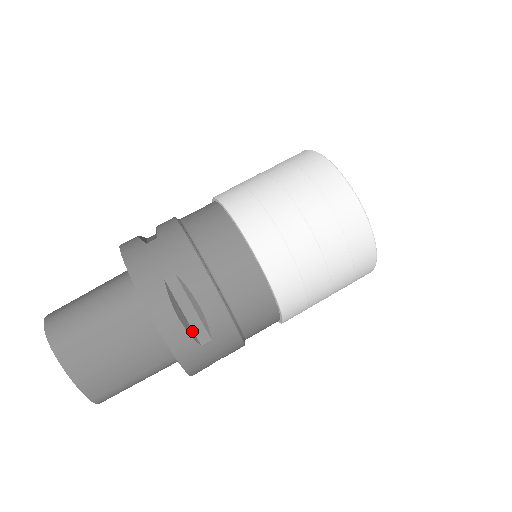
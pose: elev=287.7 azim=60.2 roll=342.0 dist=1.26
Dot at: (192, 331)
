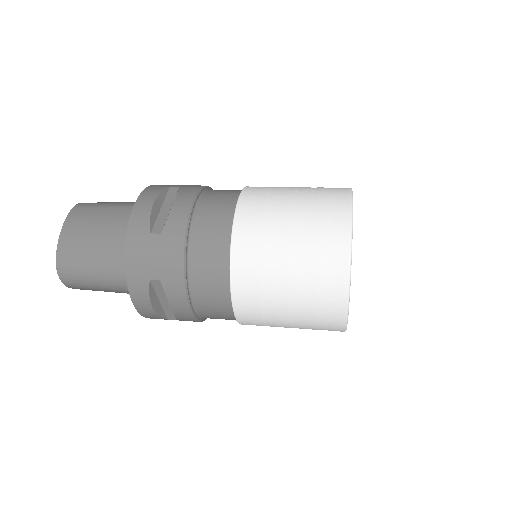
Dot at: (155, 221)
